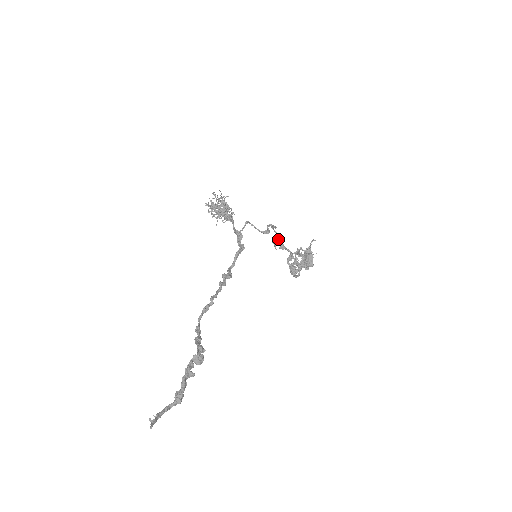
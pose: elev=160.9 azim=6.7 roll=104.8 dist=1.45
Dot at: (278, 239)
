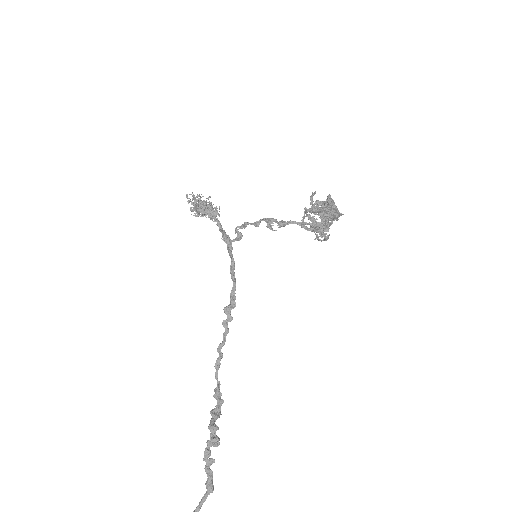
Dot at: (269, 221)
